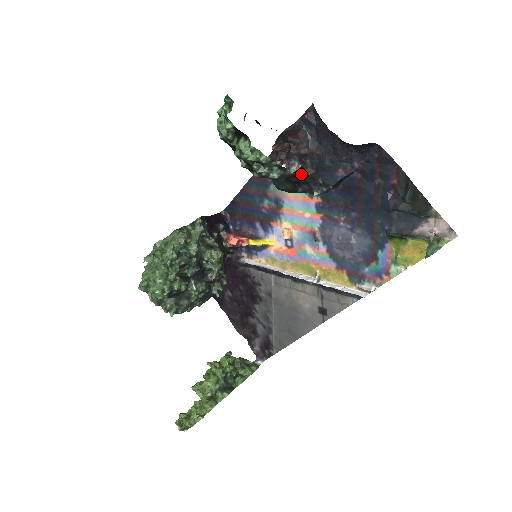
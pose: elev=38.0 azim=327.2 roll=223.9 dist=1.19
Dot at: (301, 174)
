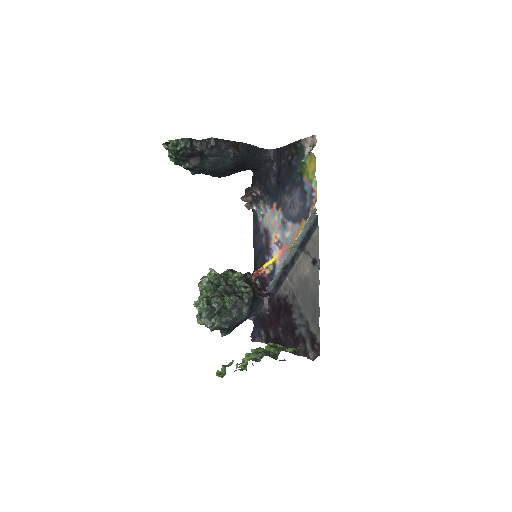
Dot at: (199, 144)
